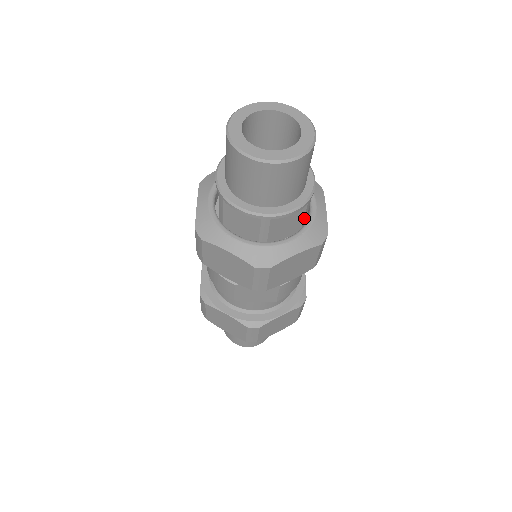
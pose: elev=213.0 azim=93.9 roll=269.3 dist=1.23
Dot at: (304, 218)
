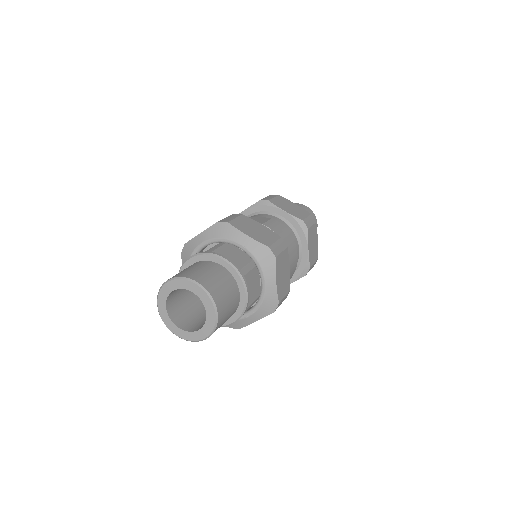
Dot at: (252, 304)
